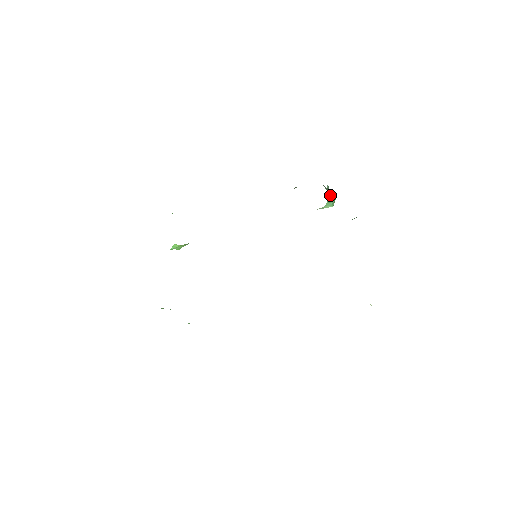
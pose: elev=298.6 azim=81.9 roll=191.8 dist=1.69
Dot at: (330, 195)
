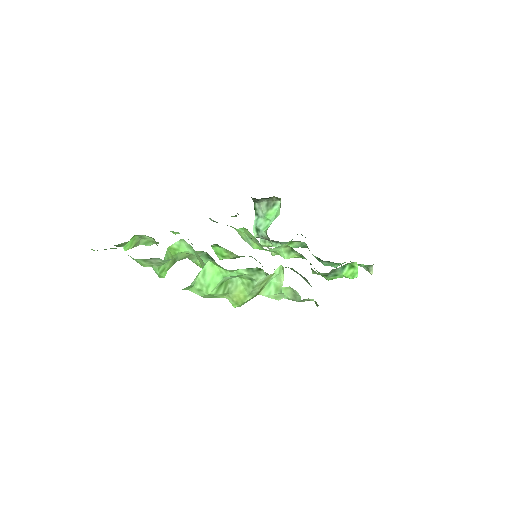
Dot at: (268, 214)
